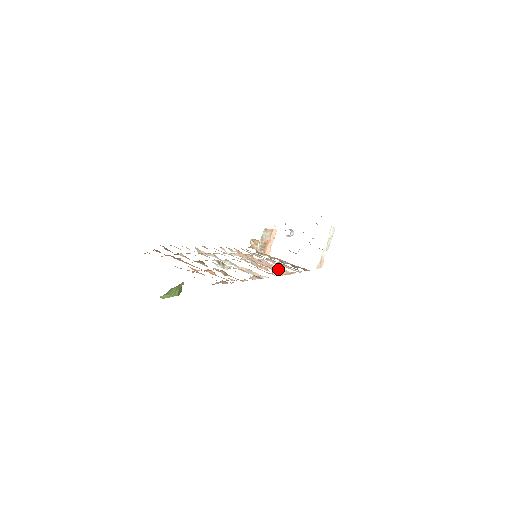
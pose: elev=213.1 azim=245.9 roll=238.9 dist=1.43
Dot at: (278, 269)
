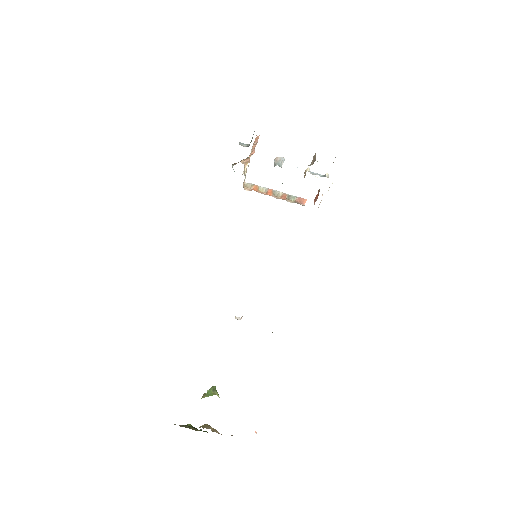
Dot at: occluded
